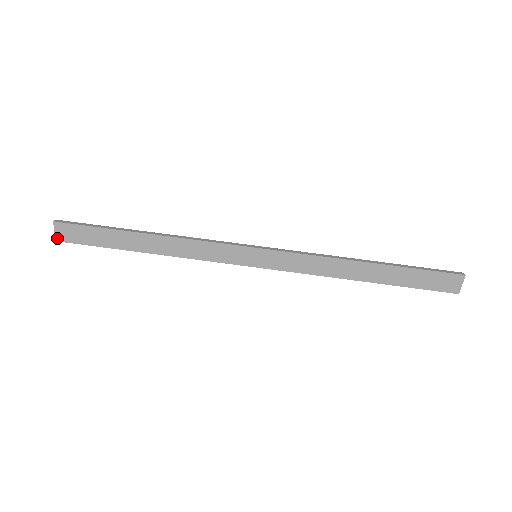
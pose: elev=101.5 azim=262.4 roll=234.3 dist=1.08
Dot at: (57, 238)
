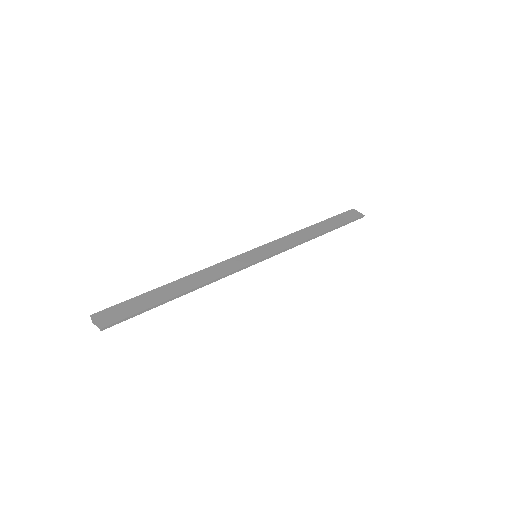
Dot at: (101, 326)
